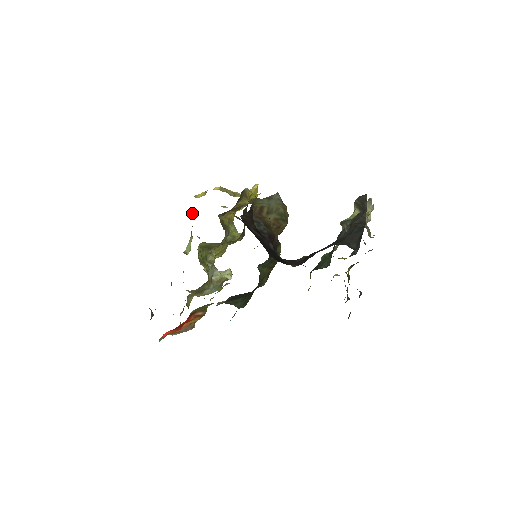
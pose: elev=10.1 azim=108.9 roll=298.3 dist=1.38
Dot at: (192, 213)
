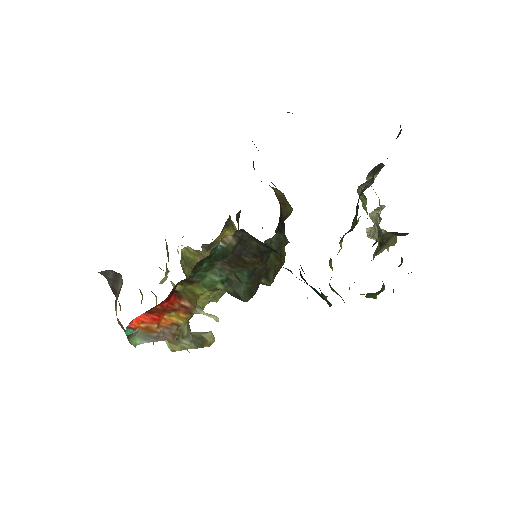
Dot at: (167, 254)
